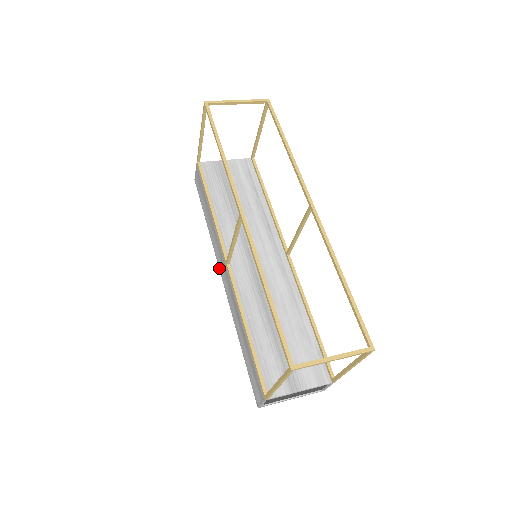
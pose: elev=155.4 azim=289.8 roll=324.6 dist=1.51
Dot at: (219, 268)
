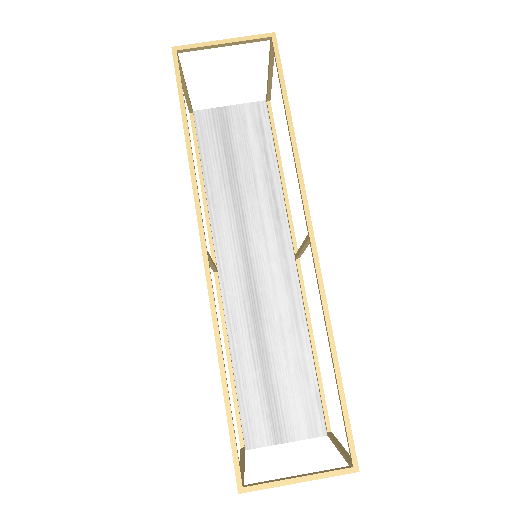
Dot at: occluded
